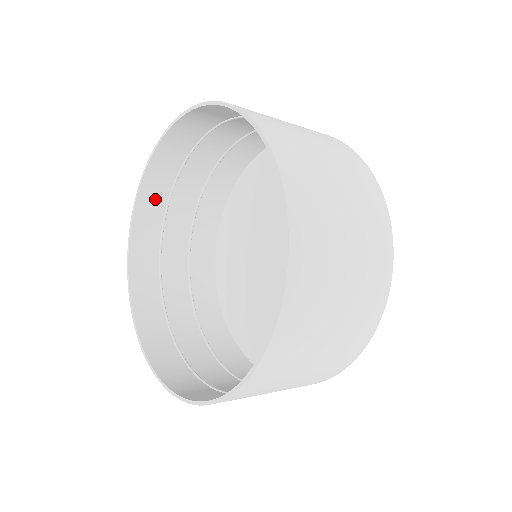
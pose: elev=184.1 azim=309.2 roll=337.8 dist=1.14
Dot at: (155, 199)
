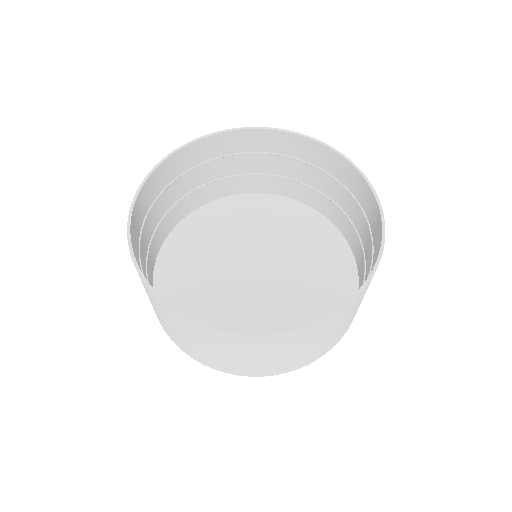
Dot at: (135, 232)
